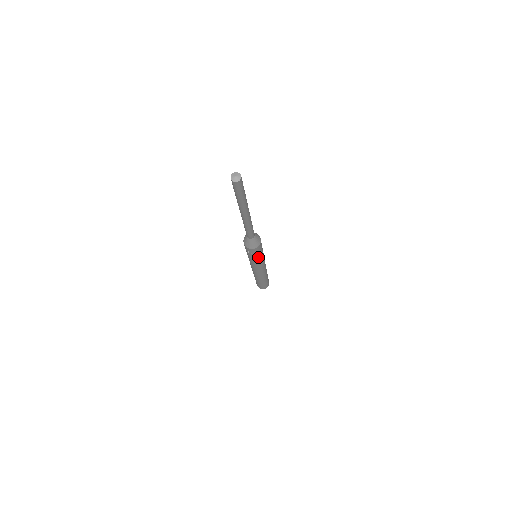
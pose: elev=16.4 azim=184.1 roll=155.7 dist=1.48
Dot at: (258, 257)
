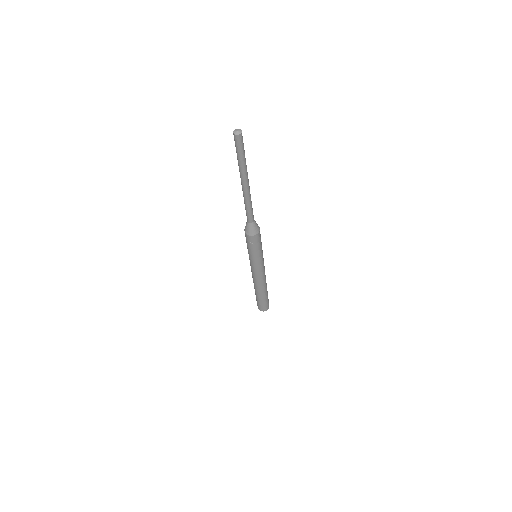
Dot at: (259, 251)
